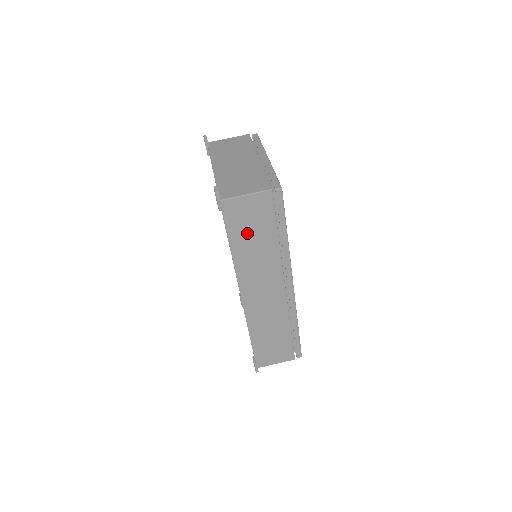
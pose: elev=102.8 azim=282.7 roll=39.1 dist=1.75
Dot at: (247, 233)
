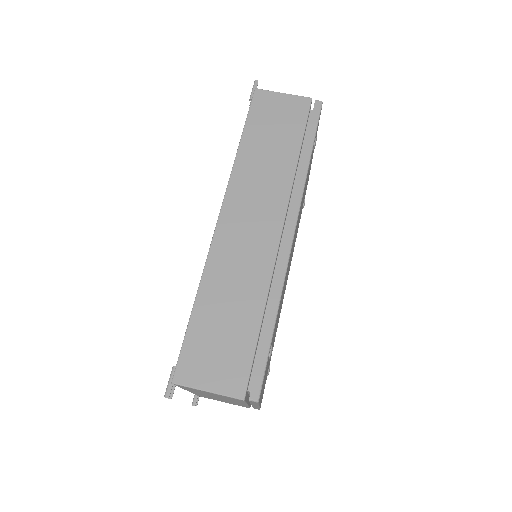
Dot at: (267, 132)
